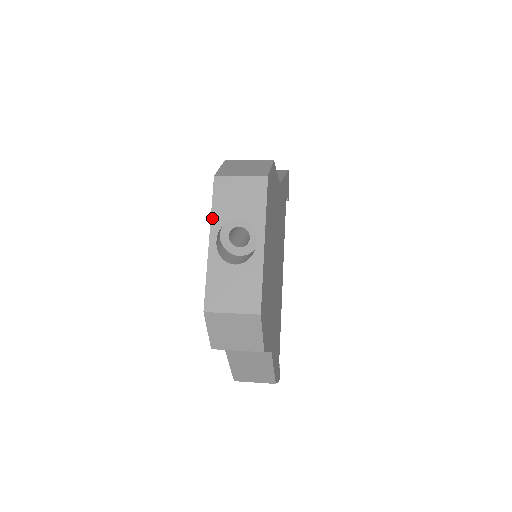
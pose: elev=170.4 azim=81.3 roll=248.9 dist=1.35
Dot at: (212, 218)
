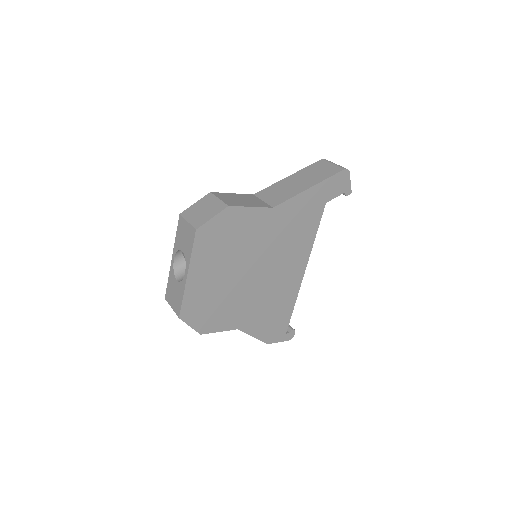
Dot at: (175, 243)
